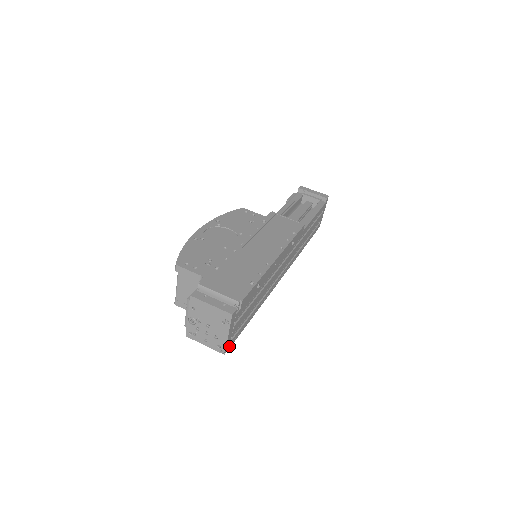
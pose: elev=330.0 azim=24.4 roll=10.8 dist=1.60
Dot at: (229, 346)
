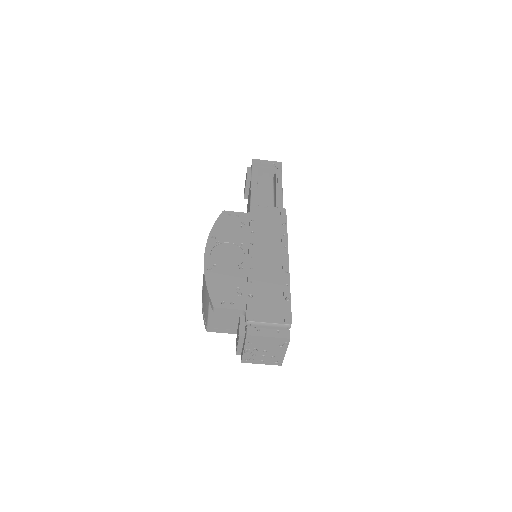
Dot at: occluded
